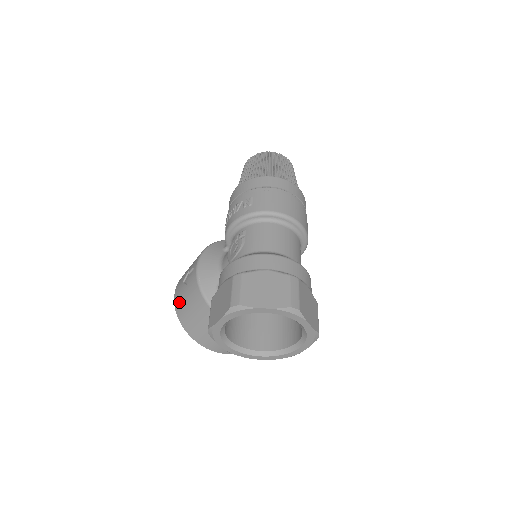
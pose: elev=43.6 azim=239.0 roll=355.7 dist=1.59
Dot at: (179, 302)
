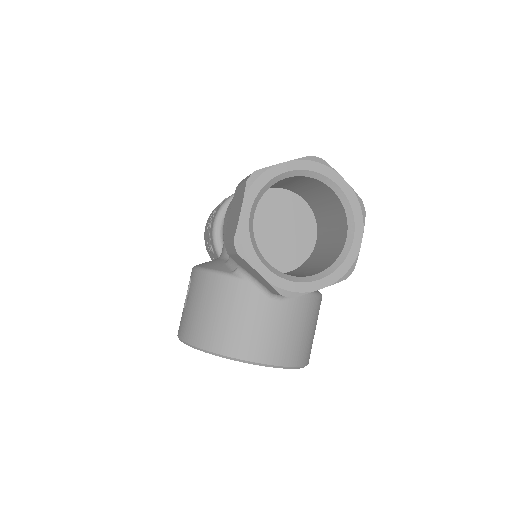
Dot at: (187, 326)
